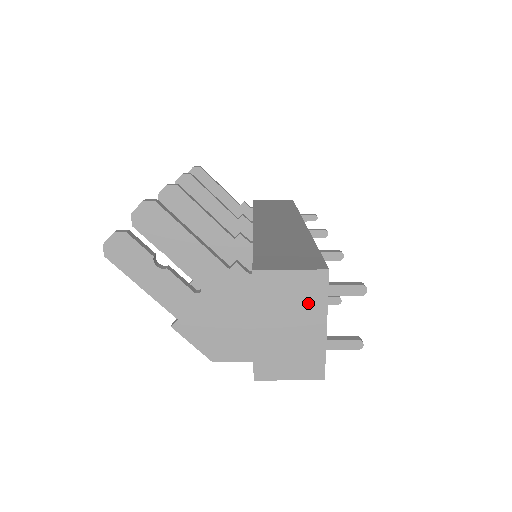
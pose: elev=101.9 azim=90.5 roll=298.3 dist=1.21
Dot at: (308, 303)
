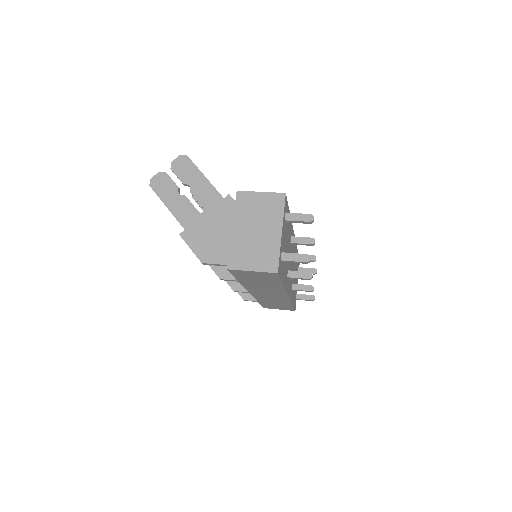
Dot at: (270, 215)
